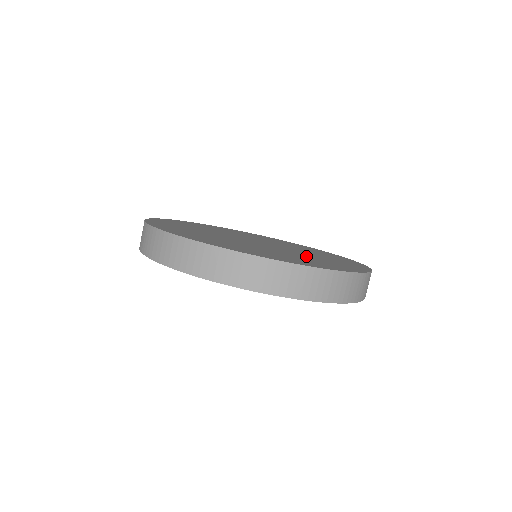
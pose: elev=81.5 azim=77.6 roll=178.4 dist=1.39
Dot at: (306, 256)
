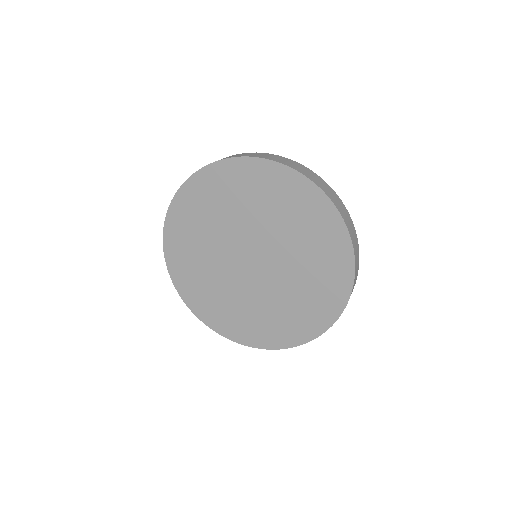
Dot at: occluded
